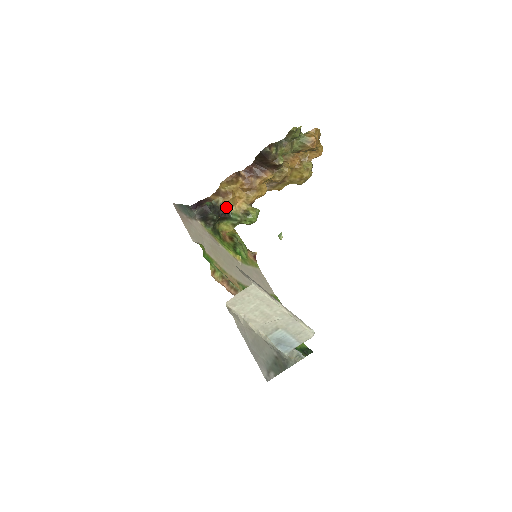
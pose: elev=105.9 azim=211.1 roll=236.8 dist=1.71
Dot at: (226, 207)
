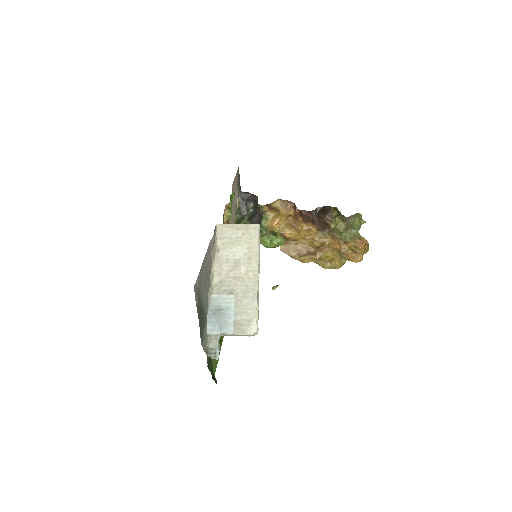
Dot at: (262, 219)
